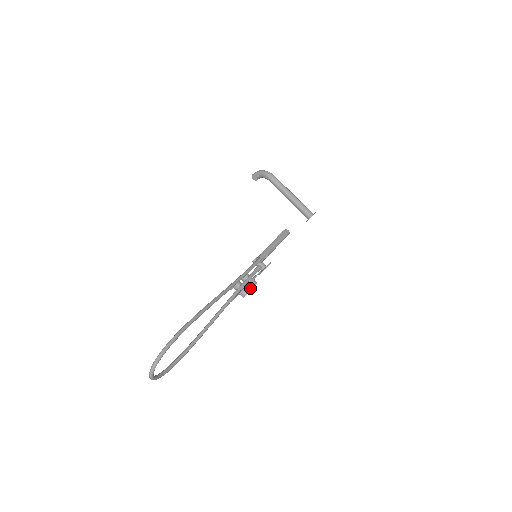
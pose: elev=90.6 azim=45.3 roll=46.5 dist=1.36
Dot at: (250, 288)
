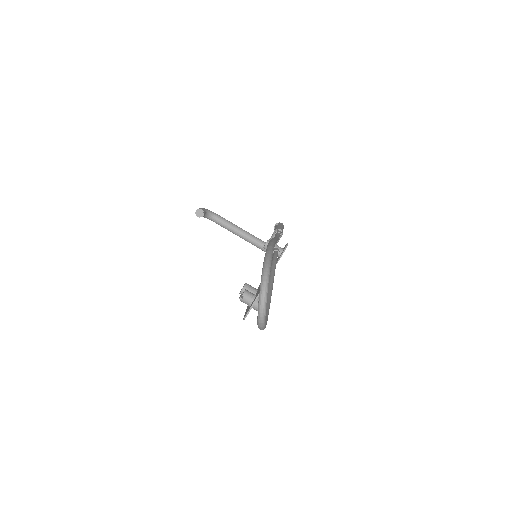
Dot at: occluded
